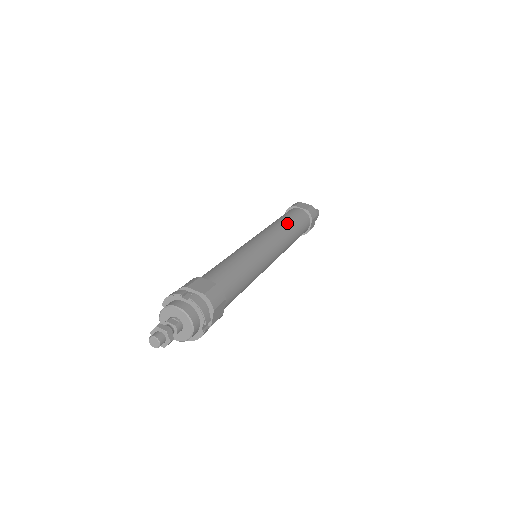
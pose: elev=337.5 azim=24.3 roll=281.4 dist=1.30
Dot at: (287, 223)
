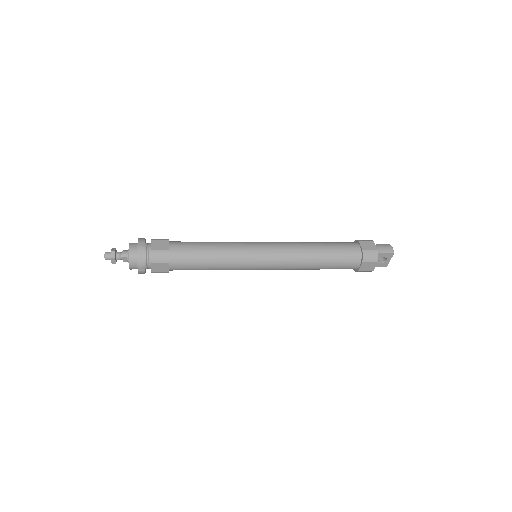
Dot at: occluded
